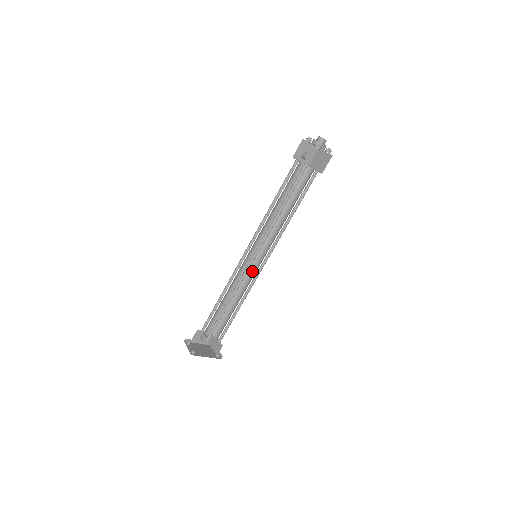
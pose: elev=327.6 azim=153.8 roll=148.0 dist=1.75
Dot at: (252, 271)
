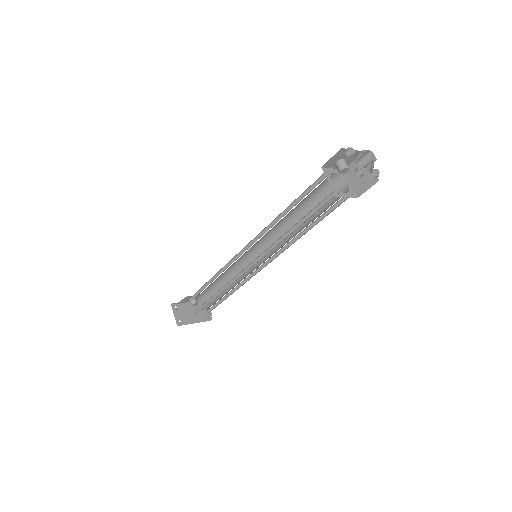
Dot at: occluded
